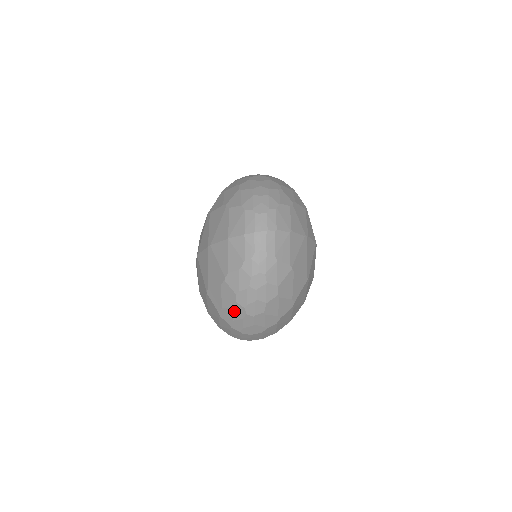
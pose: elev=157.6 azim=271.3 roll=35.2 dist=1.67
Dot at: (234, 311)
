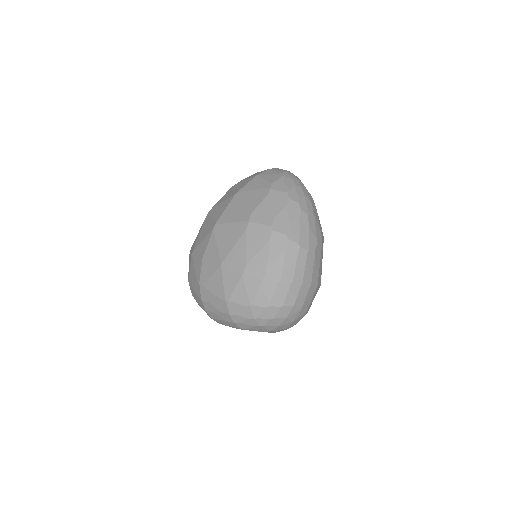
Dot at: (289, 212)
